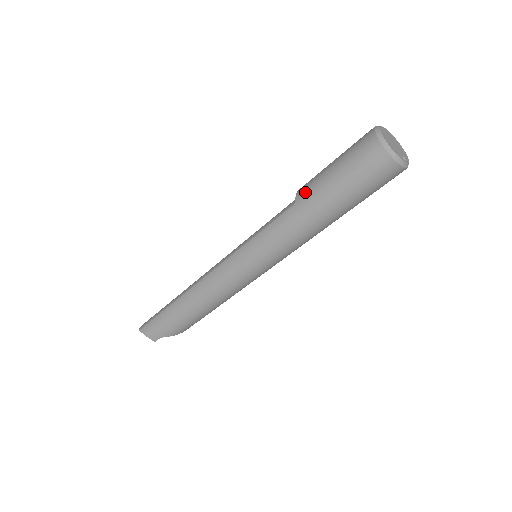
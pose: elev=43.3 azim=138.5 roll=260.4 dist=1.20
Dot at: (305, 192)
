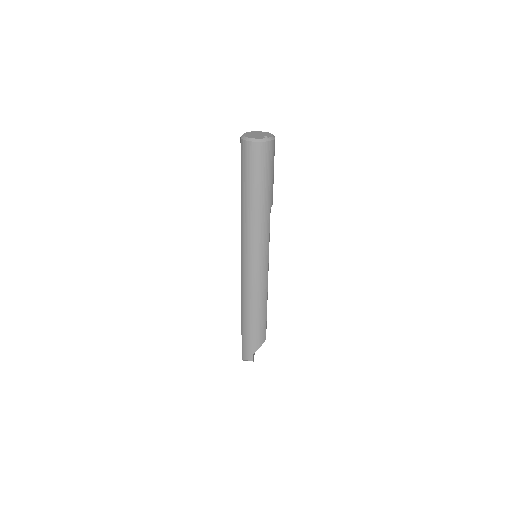
Dot at: (241, 197)
